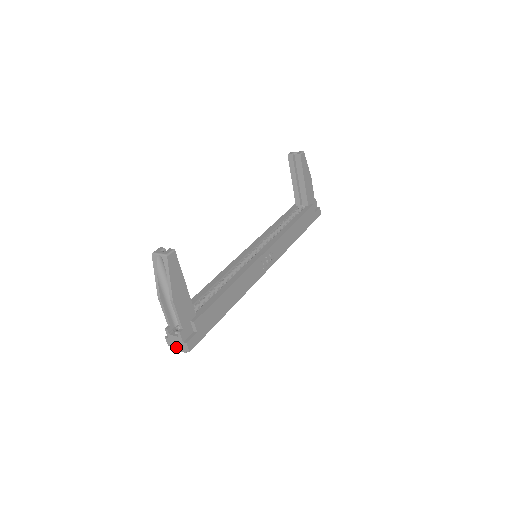
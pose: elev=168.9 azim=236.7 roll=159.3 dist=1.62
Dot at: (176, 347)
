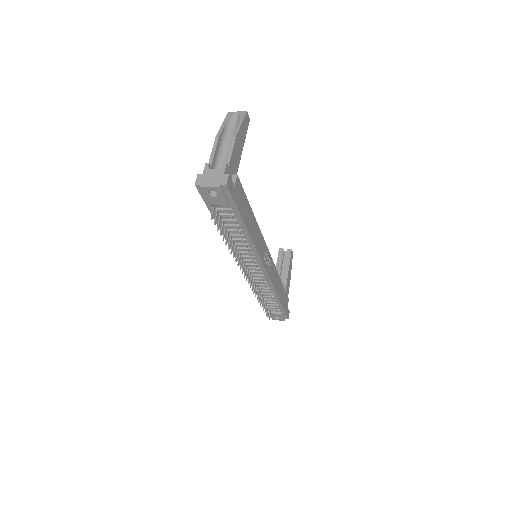
Dot at: (207, 183)
